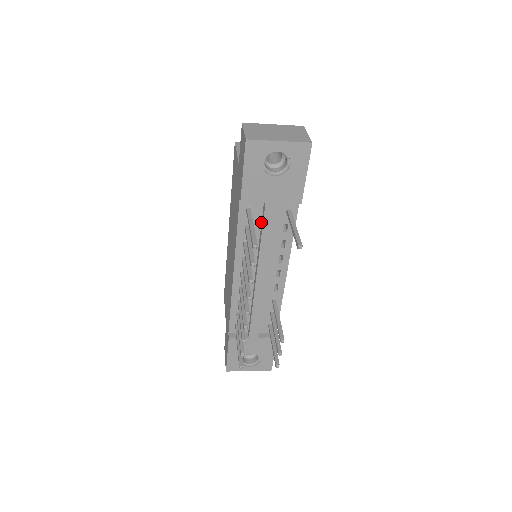
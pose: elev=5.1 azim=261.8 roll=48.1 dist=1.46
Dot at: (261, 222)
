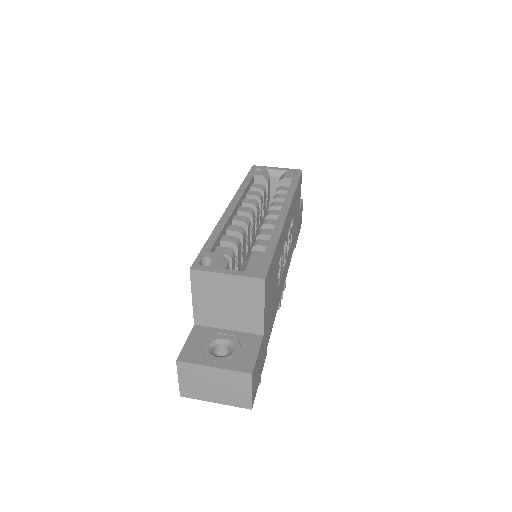
Dot at: occluded
